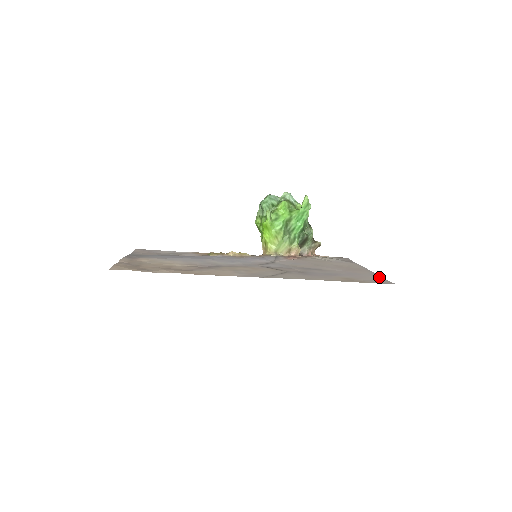
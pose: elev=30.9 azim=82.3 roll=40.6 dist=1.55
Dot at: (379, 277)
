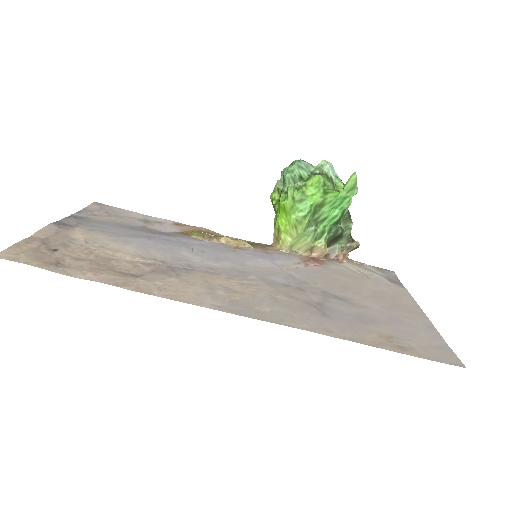
Dot at: (439, 338)
